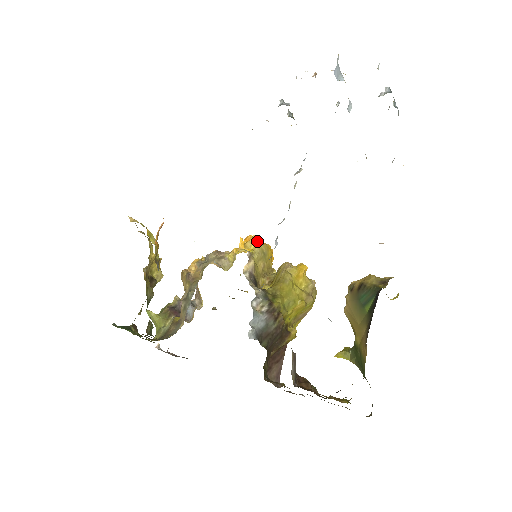
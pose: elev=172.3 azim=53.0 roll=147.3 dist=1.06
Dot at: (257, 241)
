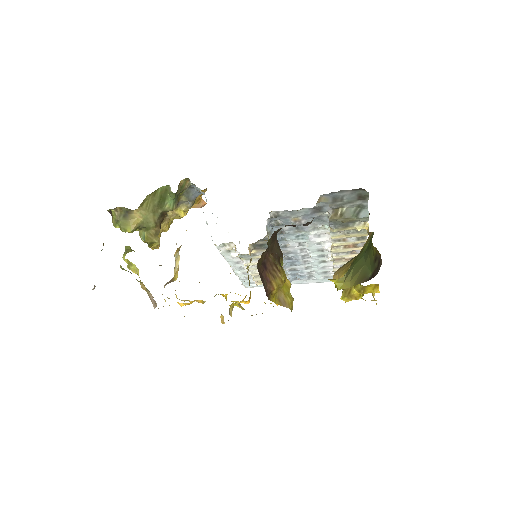
Dot at: occluded
